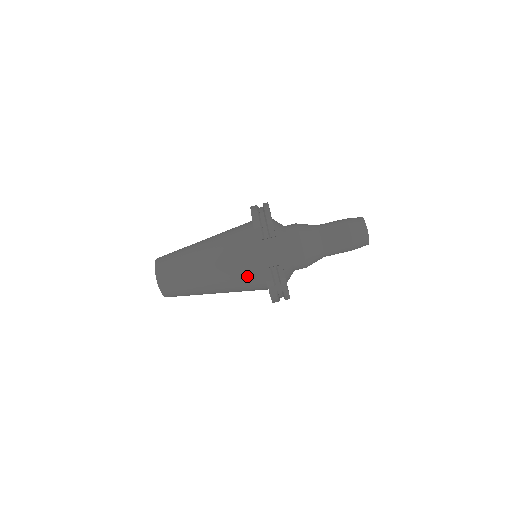
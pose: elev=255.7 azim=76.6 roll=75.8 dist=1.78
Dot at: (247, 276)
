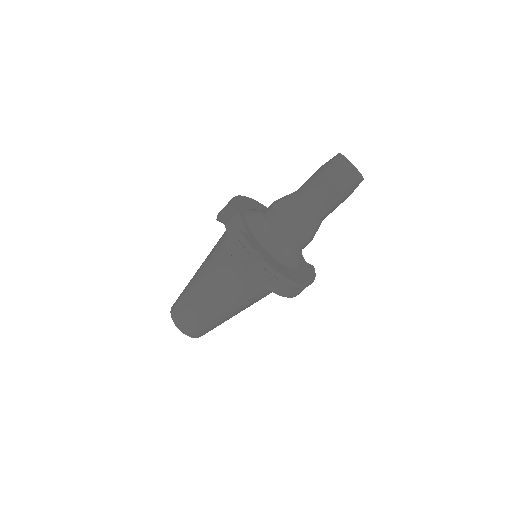
Dot at: (229, 268)
